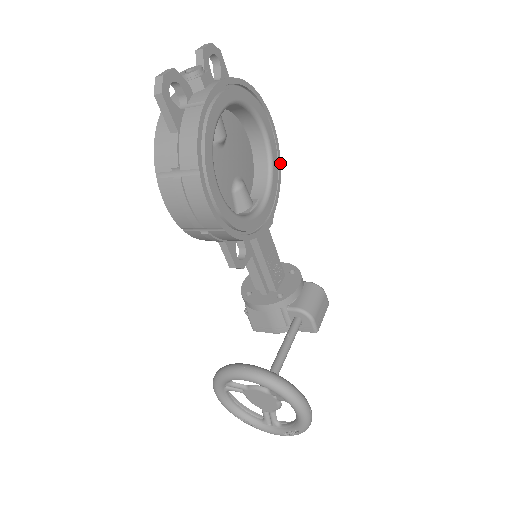
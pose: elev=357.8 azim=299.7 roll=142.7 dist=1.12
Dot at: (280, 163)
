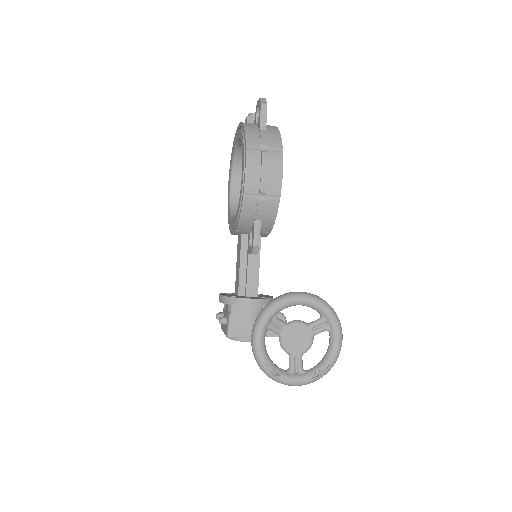
Dot at: occluded
